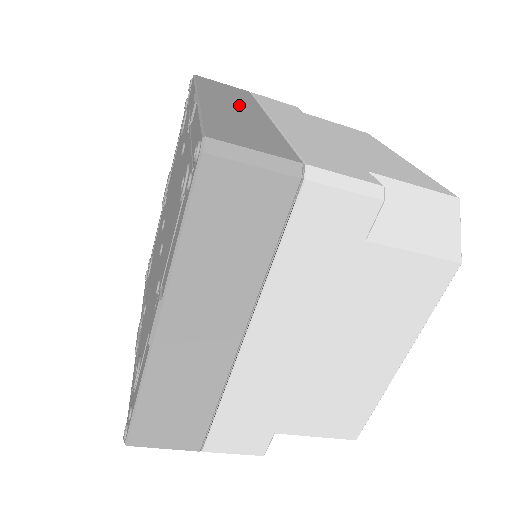
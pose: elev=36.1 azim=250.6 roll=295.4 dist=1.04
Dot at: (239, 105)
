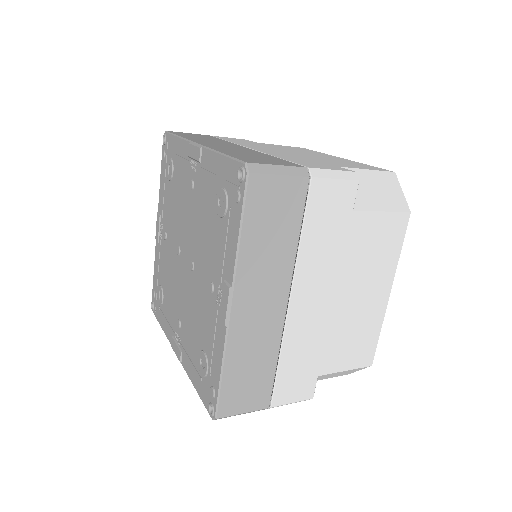
Dot at: (223, 144)
